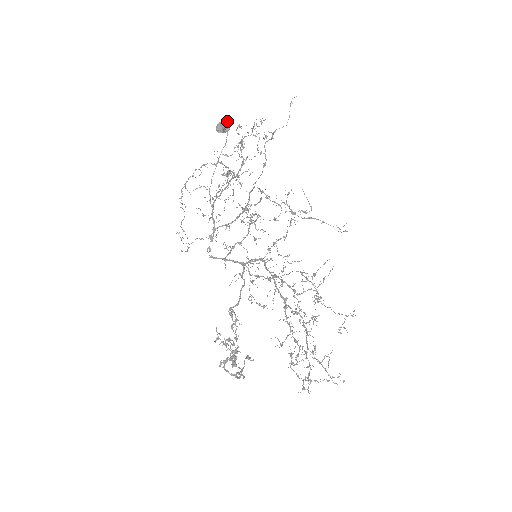
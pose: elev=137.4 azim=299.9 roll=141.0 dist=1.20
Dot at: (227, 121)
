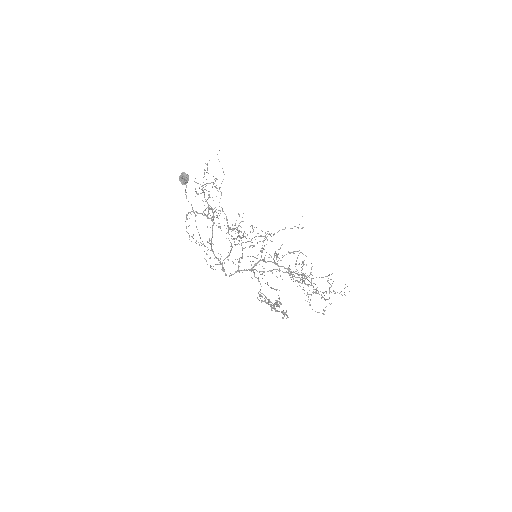
Dot at: (184, 173)
